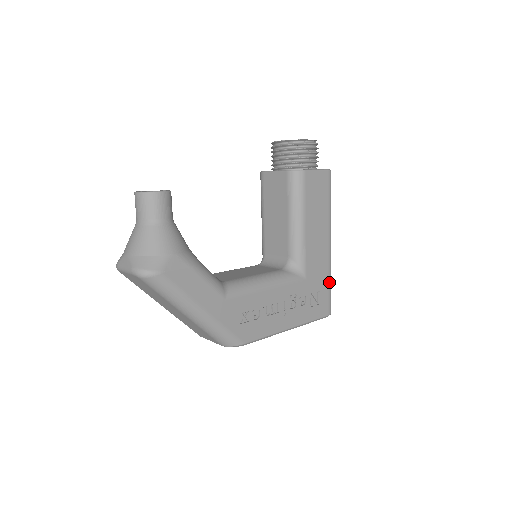
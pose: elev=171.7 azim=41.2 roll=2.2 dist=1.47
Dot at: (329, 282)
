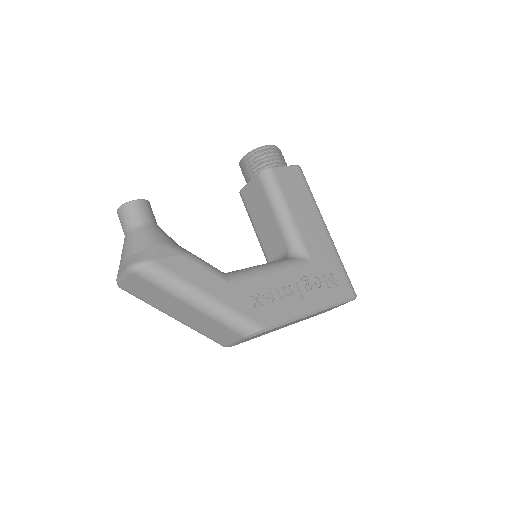
Dot at: (340, 264)
